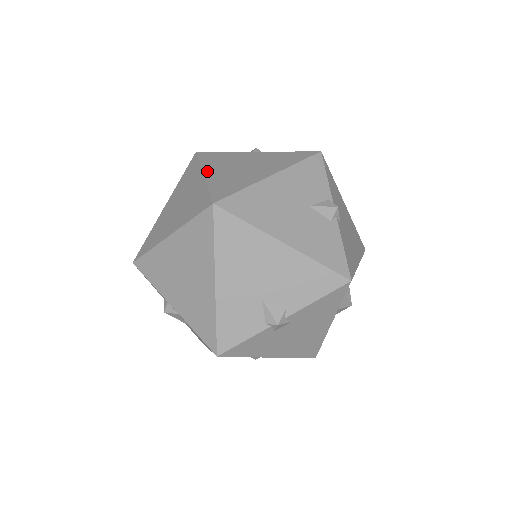
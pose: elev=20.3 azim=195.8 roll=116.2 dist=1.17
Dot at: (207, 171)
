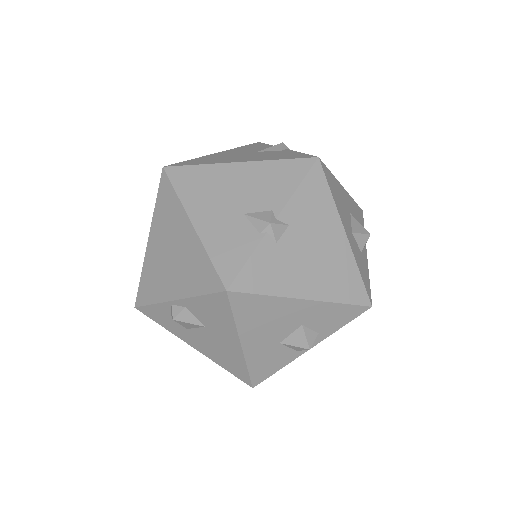
Dot at: occluded
